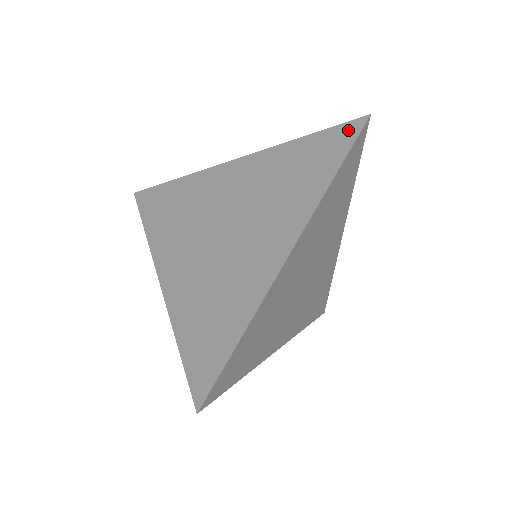
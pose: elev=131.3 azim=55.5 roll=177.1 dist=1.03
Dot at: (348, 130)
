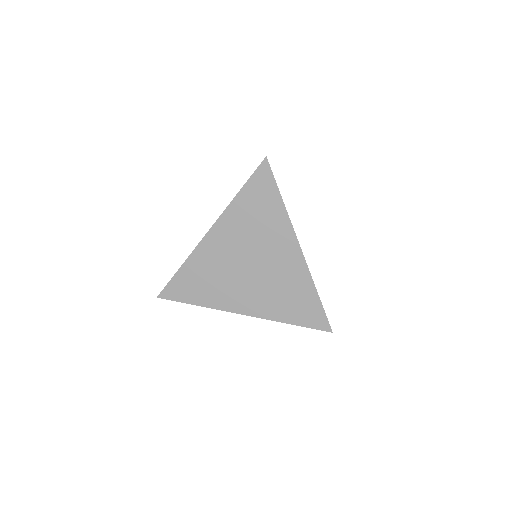
Dot at: (263, 172)
